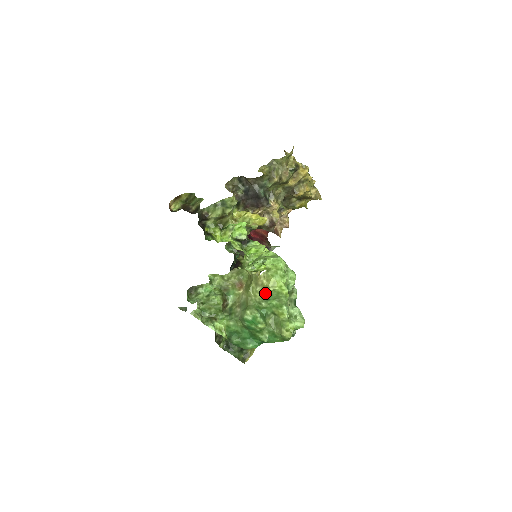
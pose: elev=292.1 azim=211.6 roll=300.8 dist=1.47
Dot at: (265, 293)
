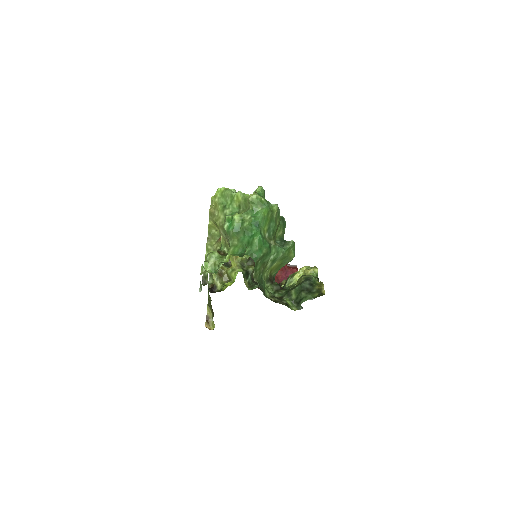
Dot at: (218, 207)
